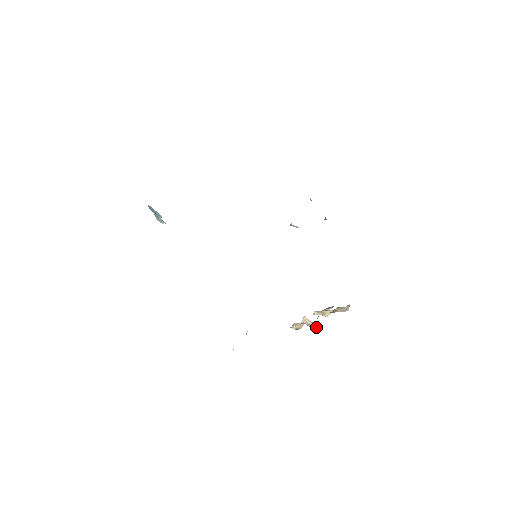
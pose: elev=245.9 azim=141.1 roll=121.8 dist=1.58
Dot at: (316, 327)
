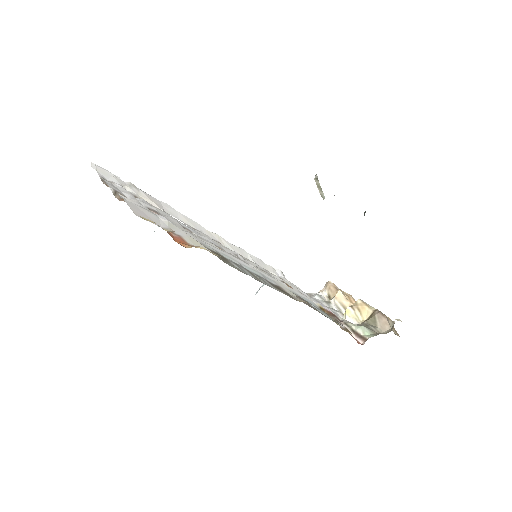
Dot at: occluded
